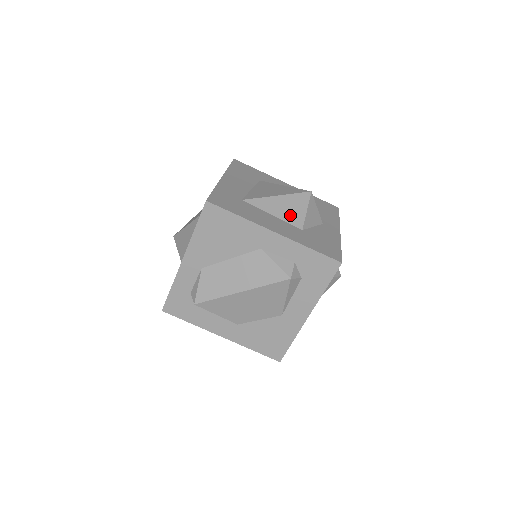
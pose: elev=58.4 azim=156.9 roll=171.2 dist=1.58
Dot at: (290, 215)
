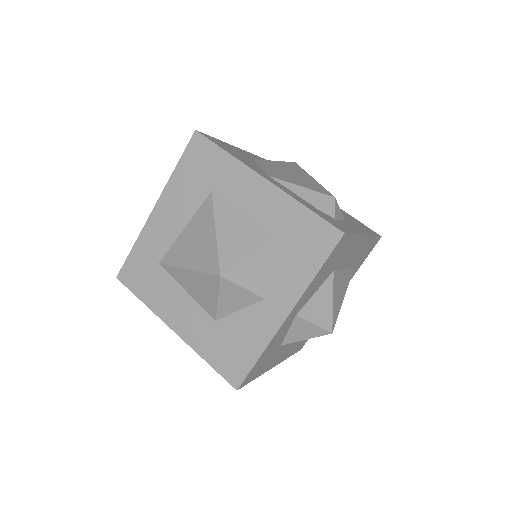
Dot at: (202, 298)
